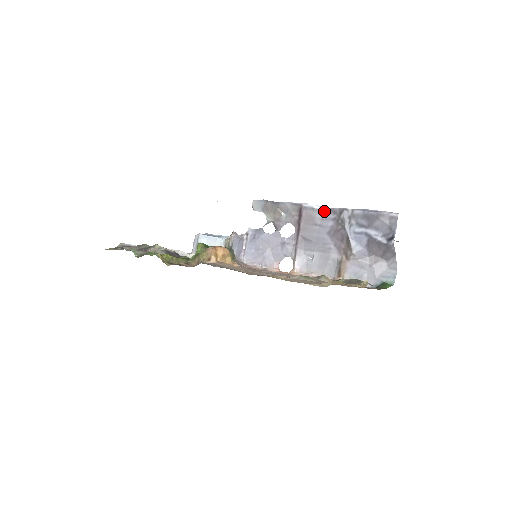
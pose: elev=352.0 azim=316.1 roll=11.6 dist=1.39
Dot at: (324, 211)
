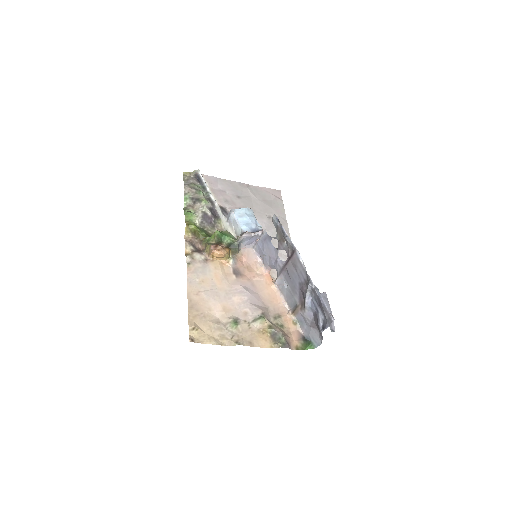
Dot at: (304, 268)
